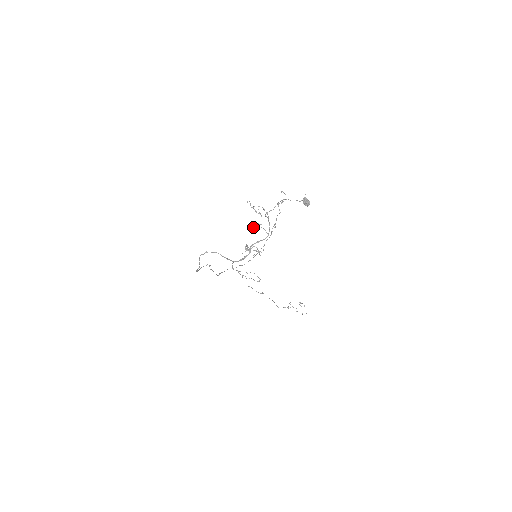
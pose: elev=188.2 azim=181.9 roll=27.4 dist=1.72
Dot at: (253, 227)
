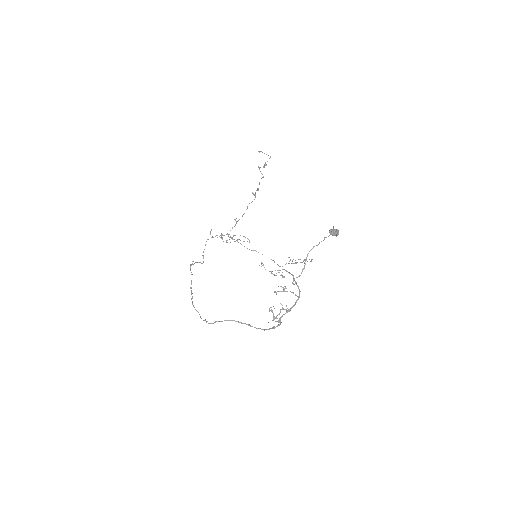
Dot at: (276, 293)
